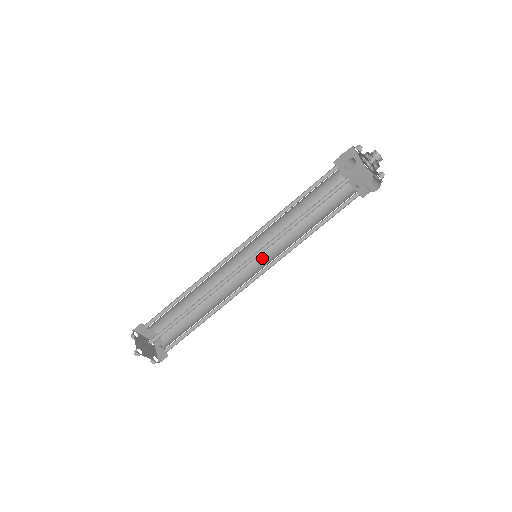
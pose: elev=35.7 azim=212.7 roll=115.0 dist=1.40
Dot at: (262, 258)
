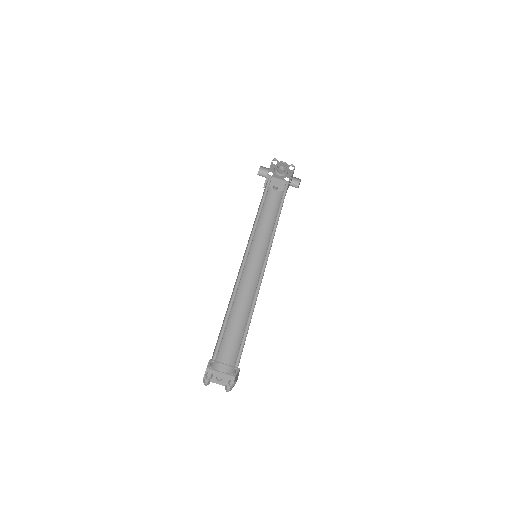
Dot at: (250, 259)
